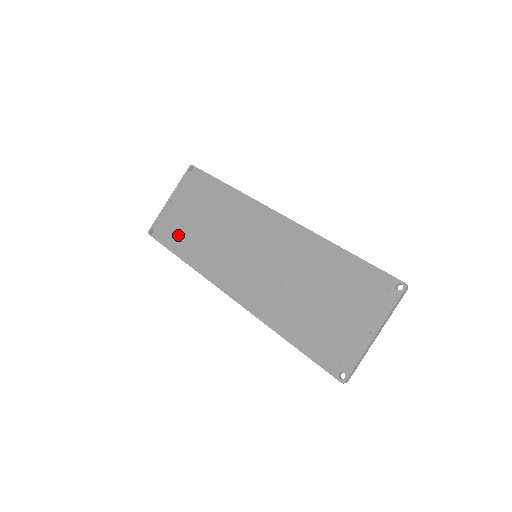
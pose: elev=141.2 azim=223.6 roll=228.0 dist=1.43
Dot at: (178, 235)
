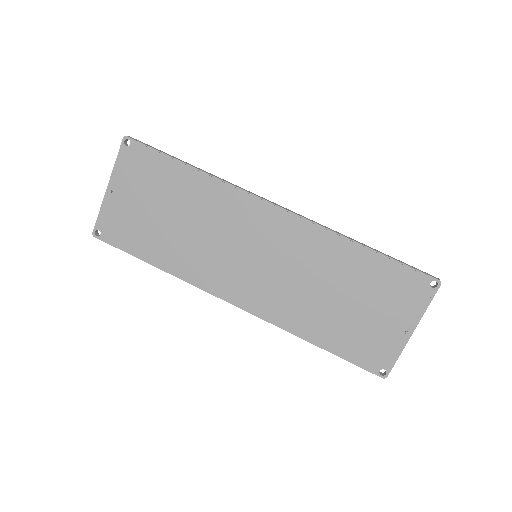
Dot at: (141, 237)
